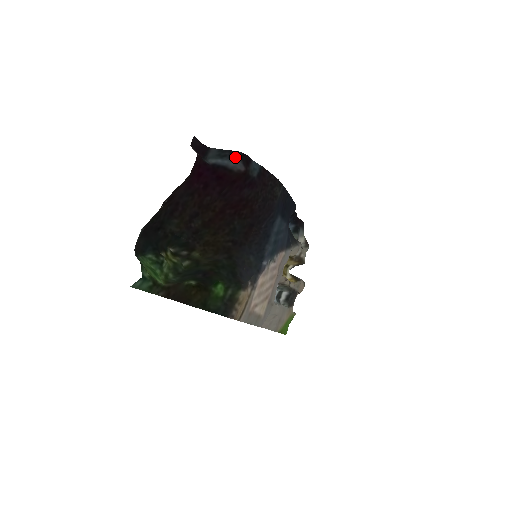
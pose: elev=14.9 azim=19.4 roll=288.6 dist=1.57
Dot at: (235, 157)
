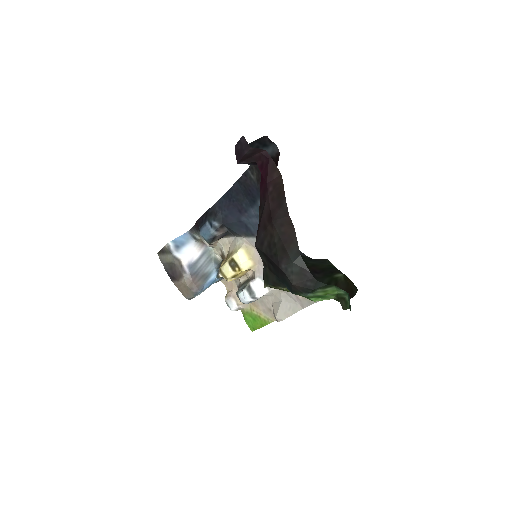
Dot at: (266, 143)
